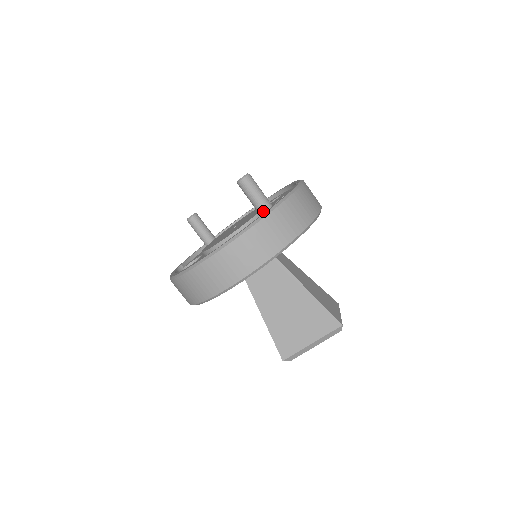
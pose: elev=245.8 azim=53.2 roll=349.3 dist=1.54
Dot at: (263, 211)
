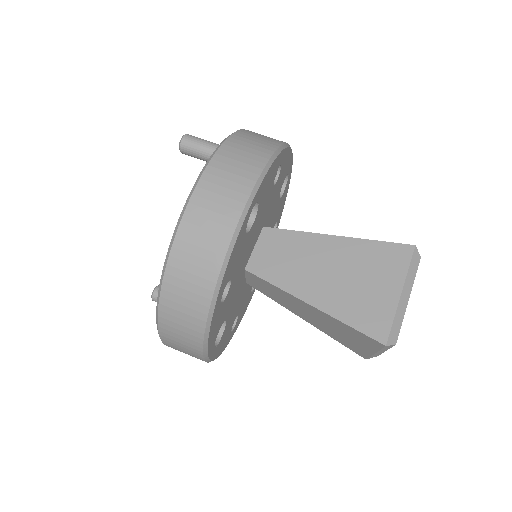
Dot at: occluded
